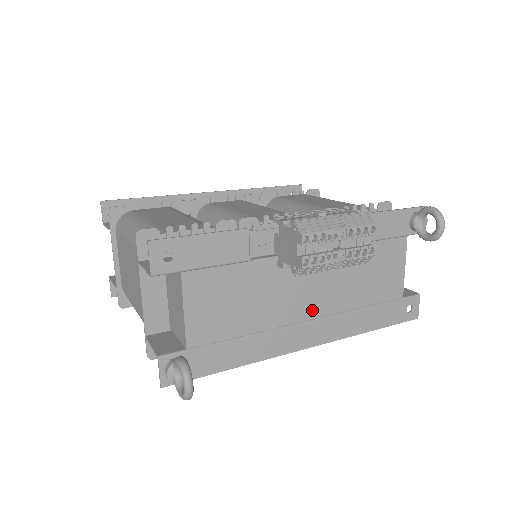
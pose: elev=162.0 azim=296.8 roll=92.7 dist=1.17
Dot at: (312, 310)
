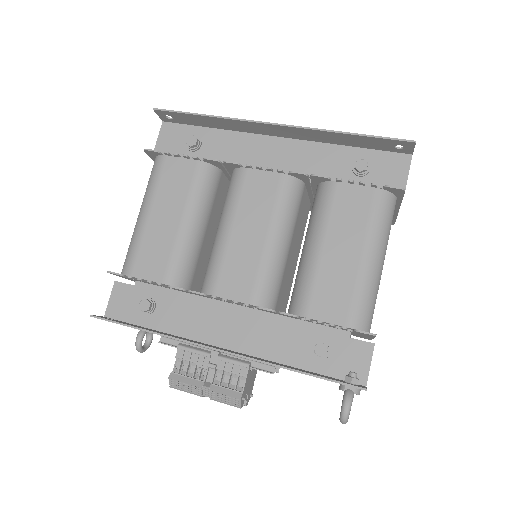
Dot at: occluded
